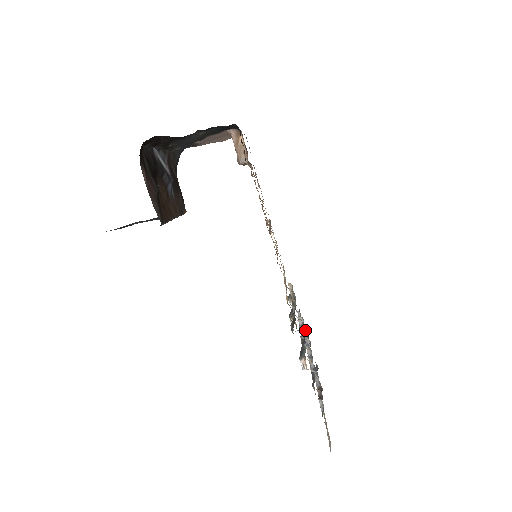
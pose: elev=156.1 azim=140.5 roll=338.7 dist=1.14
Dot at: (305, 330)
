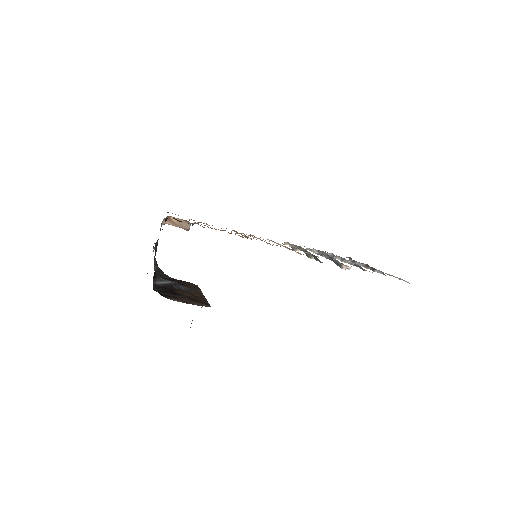
Dot at: (324, 253)
